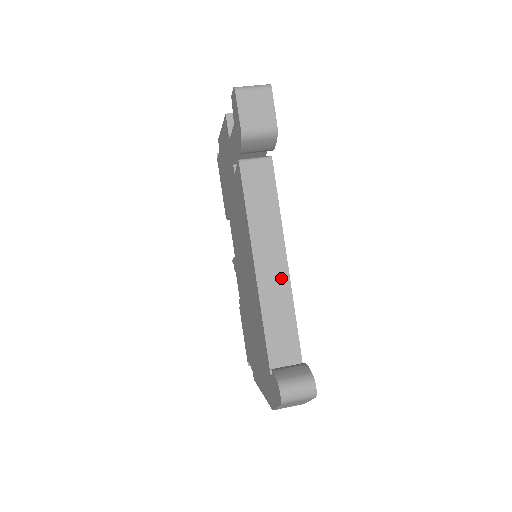
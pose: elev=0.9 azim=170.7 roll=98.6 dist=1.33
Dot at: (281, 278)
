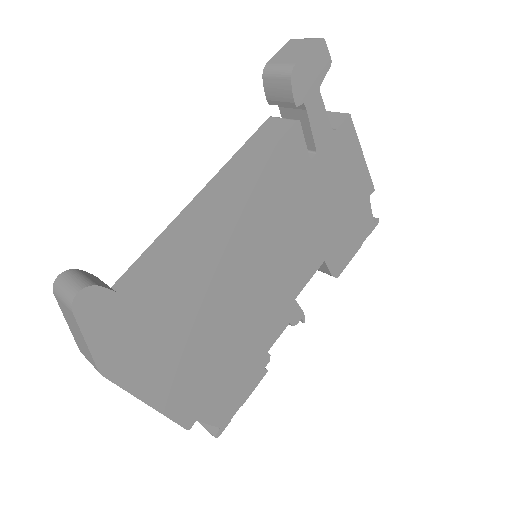
Dot at: (200, 218)
